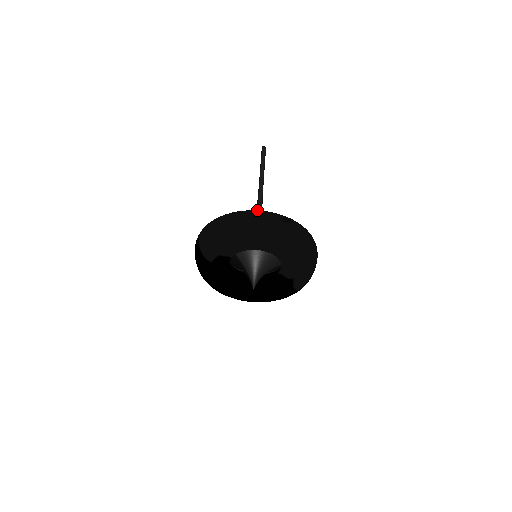
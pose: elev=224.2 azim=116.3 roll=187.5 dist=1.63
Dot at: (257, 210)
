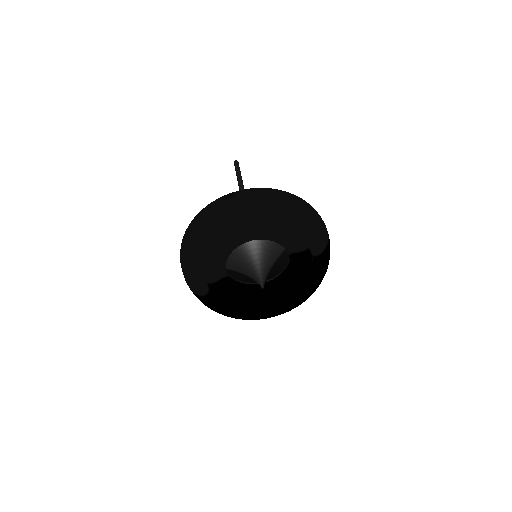
Dot at: (200, 211)
